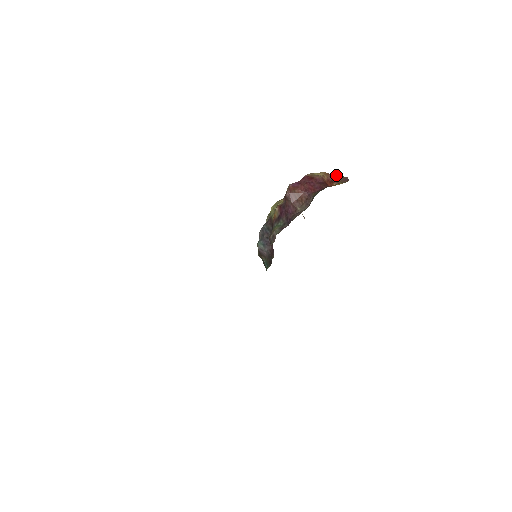
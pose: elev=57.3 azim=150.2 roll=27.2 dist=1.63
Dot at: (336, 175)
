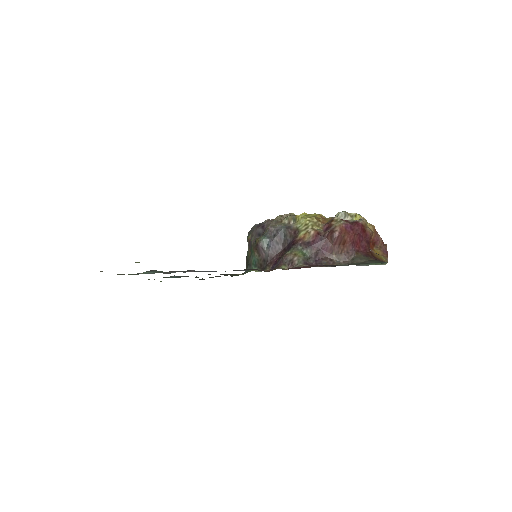
Dot at: occluded
